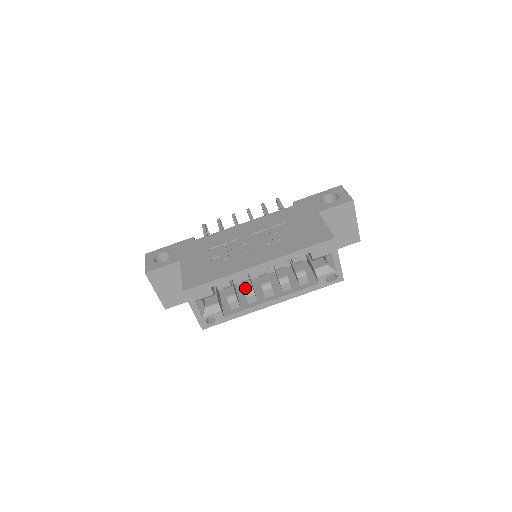
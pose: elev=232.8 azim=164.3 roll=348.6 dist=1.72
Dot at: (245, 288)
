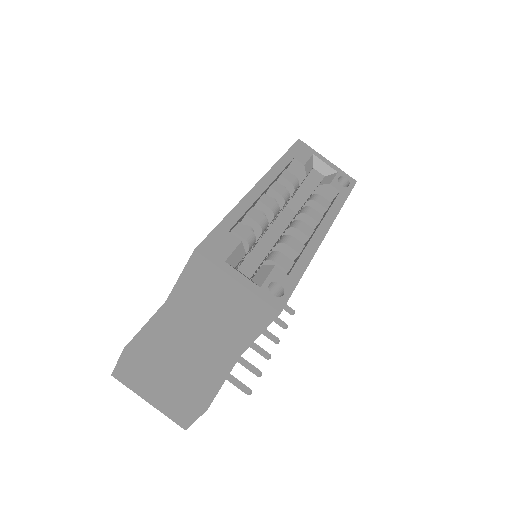
Dot at: occluded
